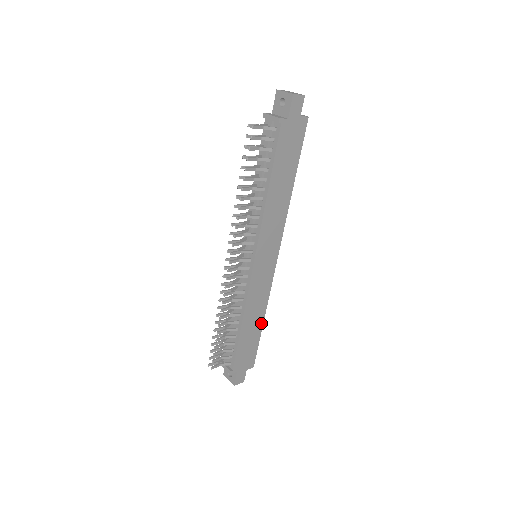
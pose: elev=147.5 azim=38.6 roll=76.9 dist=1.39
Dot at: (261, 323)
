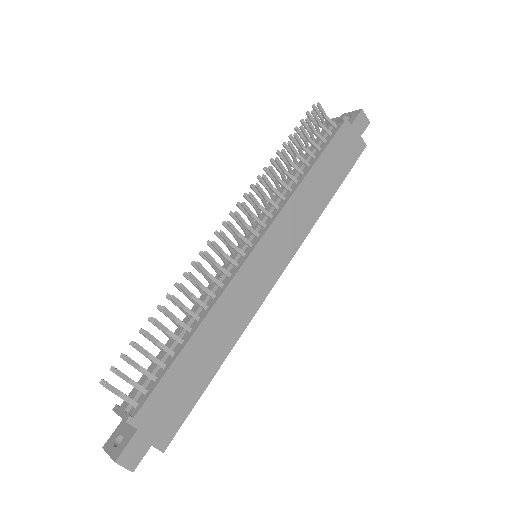
Dot at: (217, 365)
